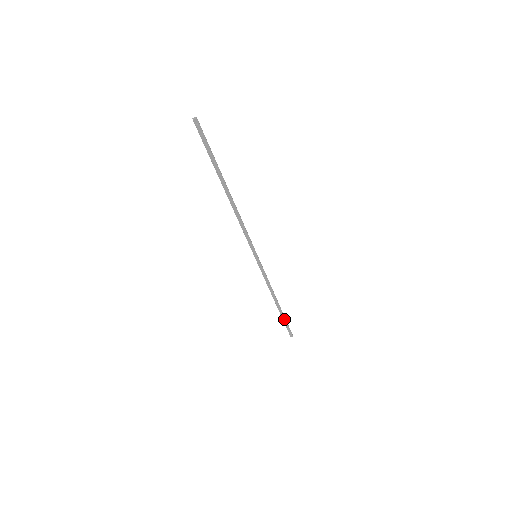
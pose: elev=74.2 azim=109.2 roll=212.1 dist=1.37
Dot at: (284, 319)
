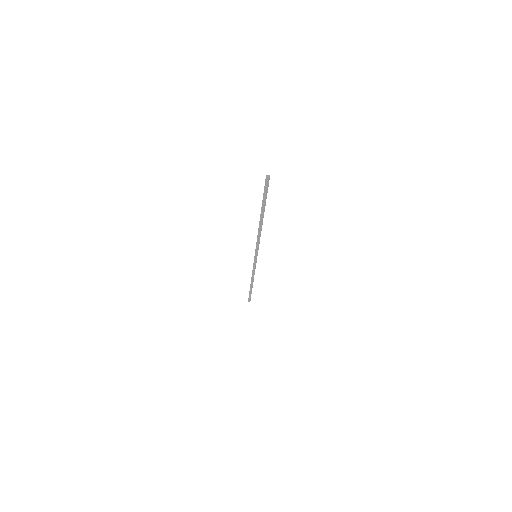
Dot at: (251, 292)
